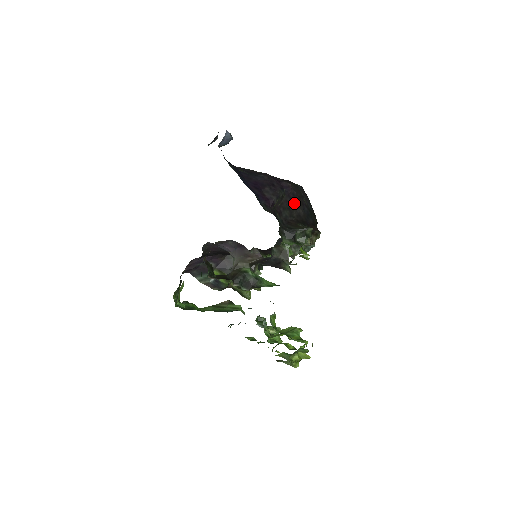
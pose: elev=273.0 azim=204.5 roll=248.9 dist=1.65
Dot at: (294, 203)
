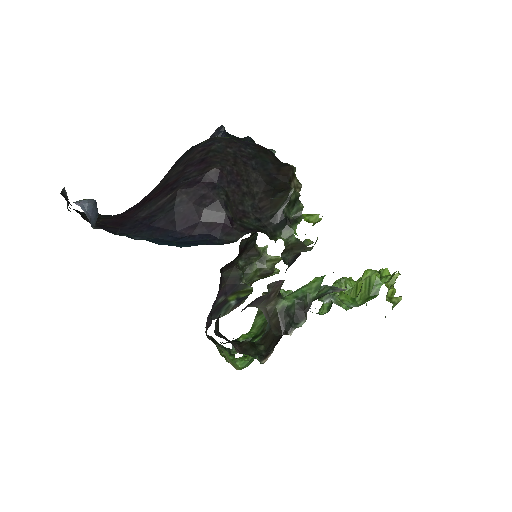
Dot at: (240, 180)
